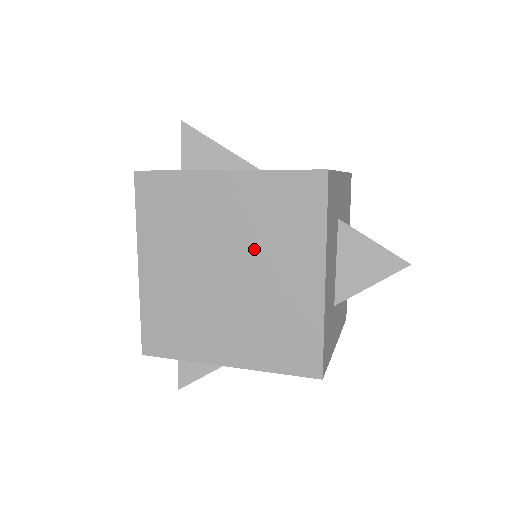
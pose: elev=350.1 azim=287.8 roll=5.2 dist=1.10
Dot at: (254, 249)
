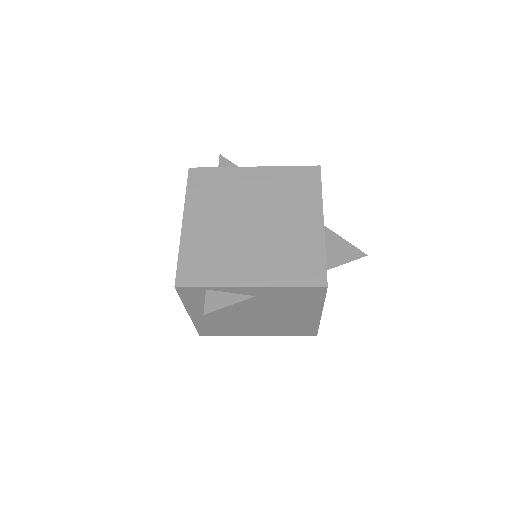
Dot at: (274, 207)
